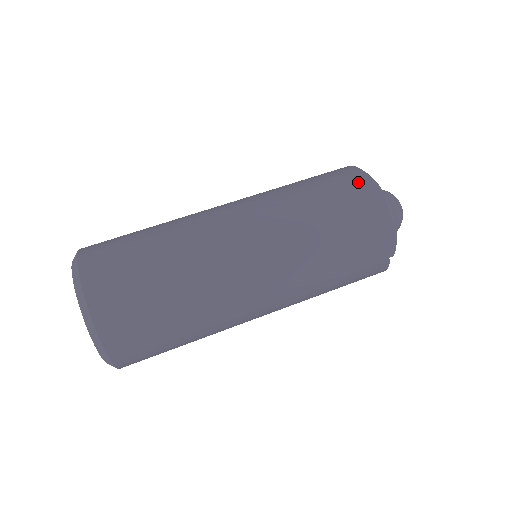
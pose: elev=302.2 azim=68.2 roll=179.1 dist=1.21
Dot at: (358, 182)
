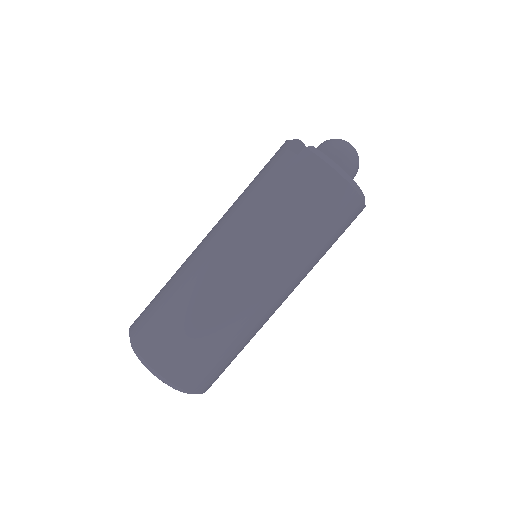
Dot at: (347, 201)
